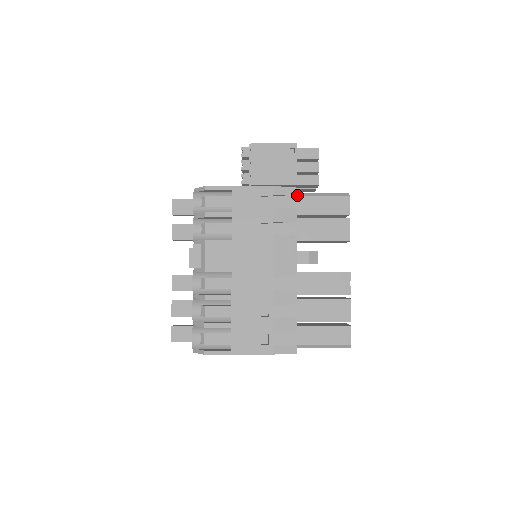
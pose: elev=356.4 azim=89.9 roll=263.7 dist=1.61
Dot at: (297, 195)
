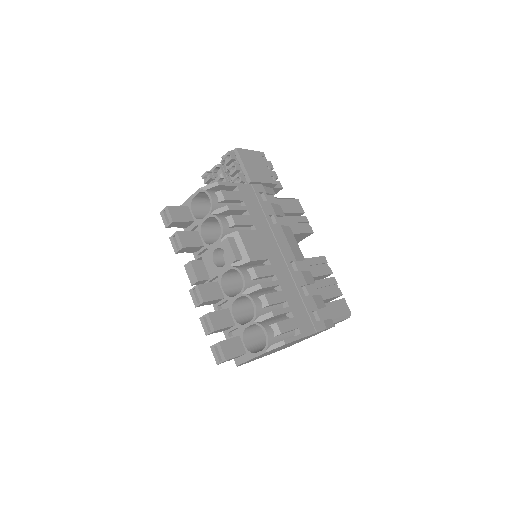
Dot at: occluded
